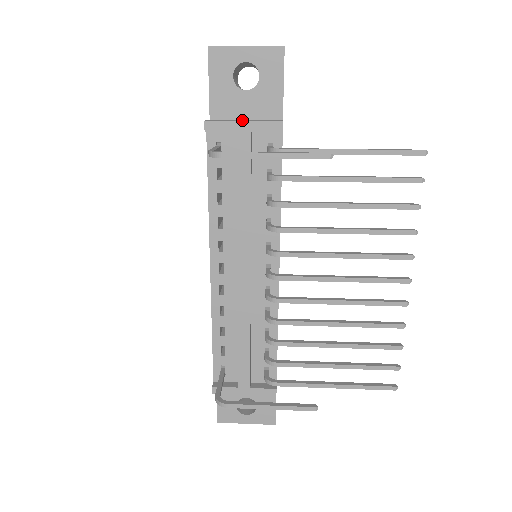
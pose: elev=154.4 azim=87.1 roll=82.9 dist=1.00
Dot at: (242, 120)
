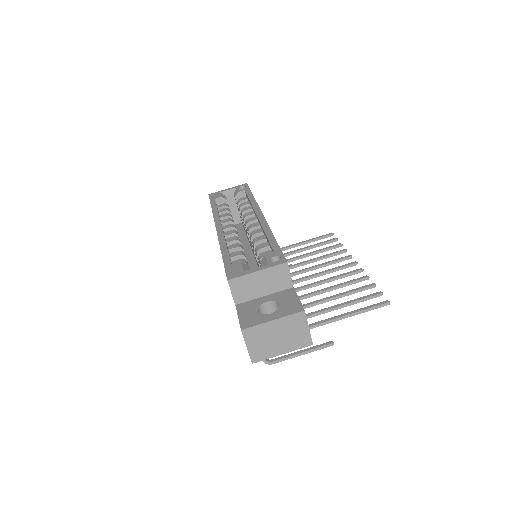
Dot at: occluded
